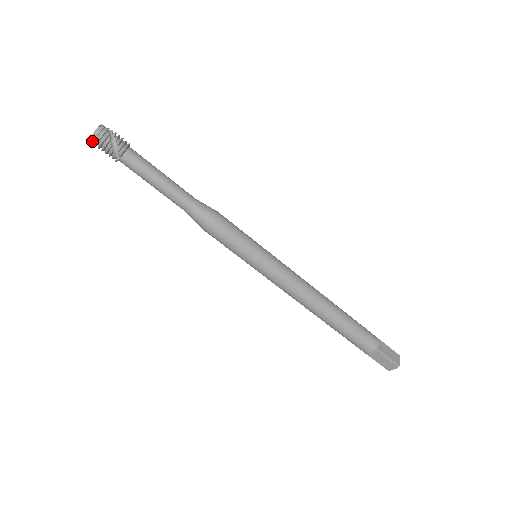
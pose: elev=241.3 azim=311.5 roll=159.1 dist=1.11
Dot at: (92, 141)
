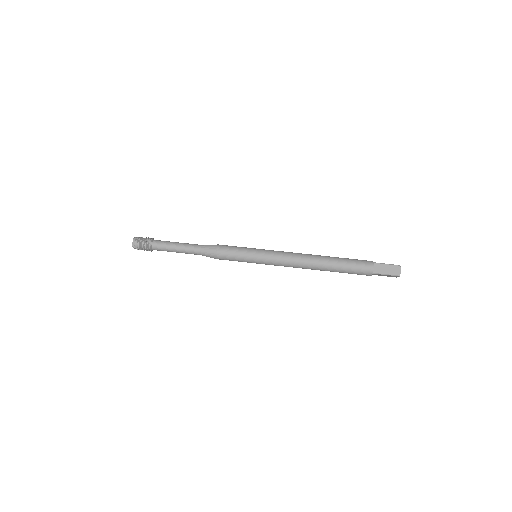
Dot at: (134, 247)
